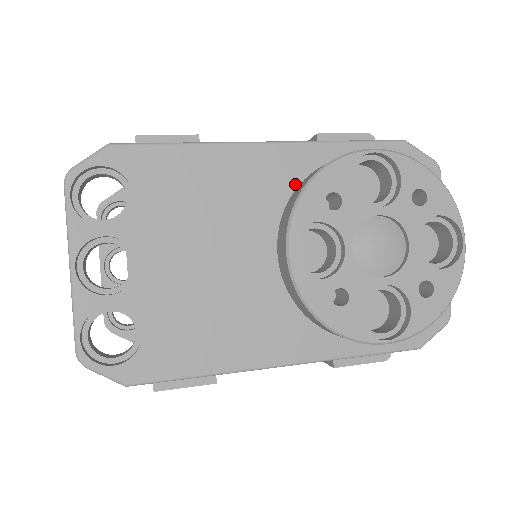
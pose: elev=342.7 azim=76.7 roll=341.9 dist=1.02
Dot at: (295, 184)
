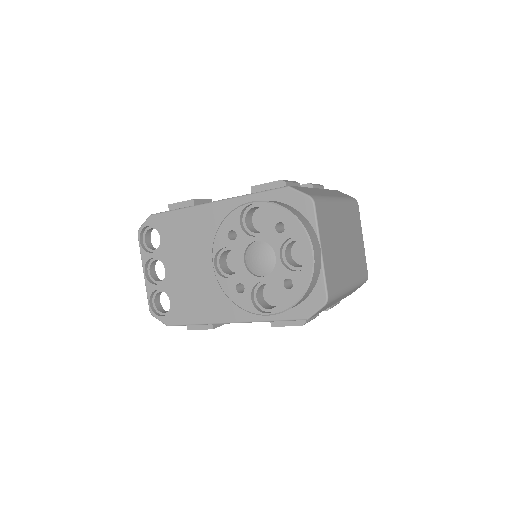
Dot at: occluded
